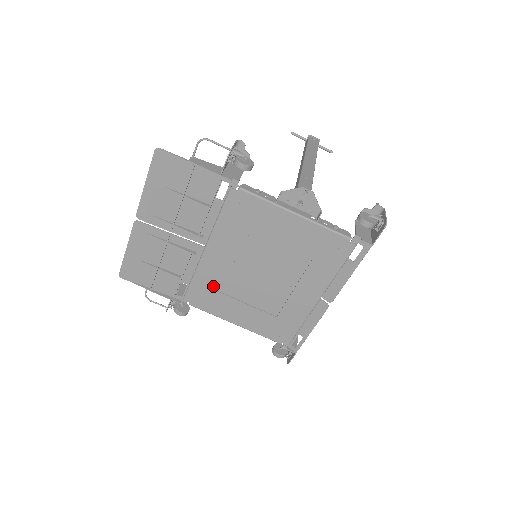
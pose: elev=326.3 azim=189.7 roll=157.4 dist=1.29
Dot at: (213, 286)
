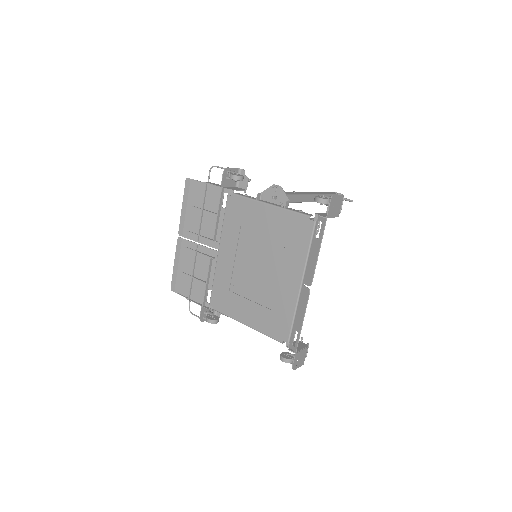
Dot at: (226, 286)
